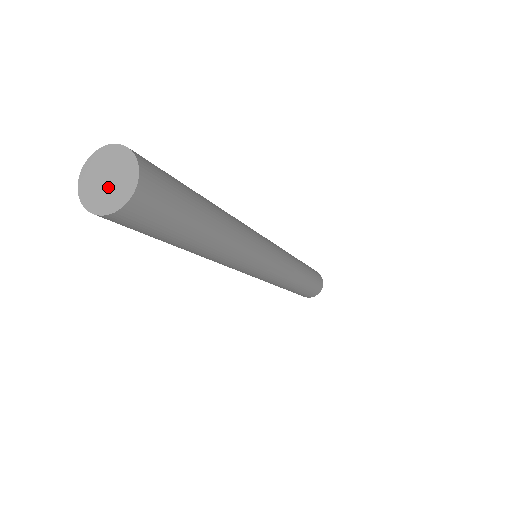
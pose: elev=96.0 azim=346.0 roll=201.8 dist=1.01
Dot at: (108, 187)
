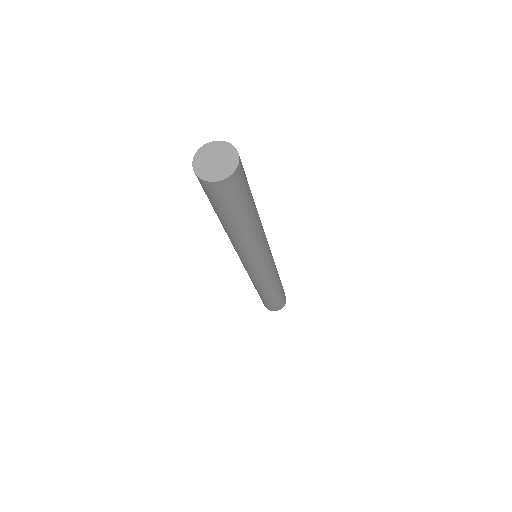
Dot at: (217, 165)
